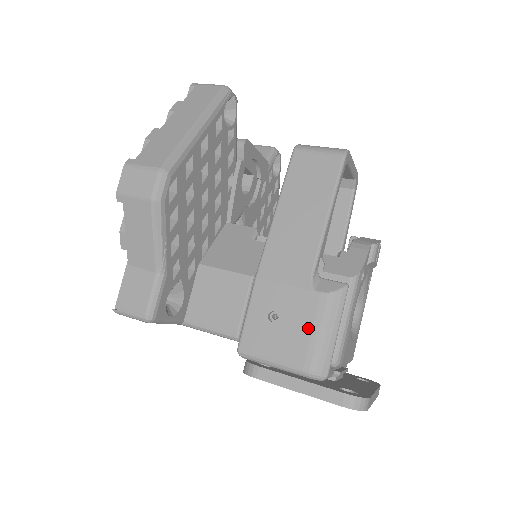
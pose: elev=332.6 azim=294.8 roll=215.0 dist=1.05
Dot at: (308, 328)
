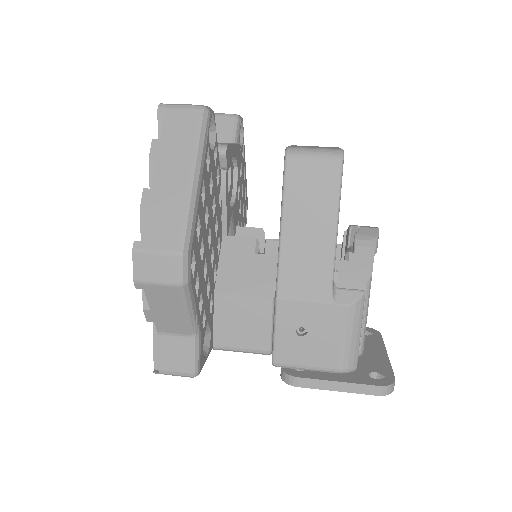
Dot at: (336, 337)
